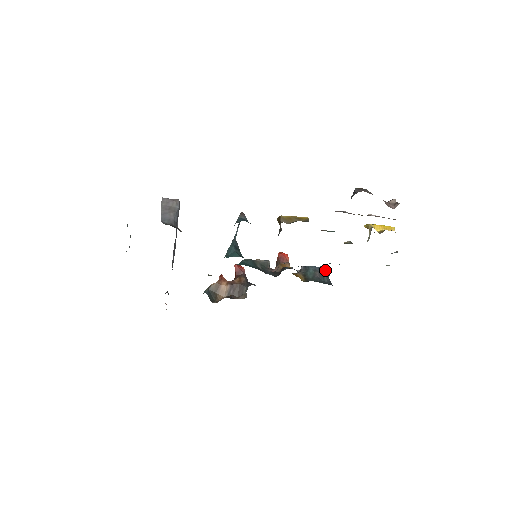
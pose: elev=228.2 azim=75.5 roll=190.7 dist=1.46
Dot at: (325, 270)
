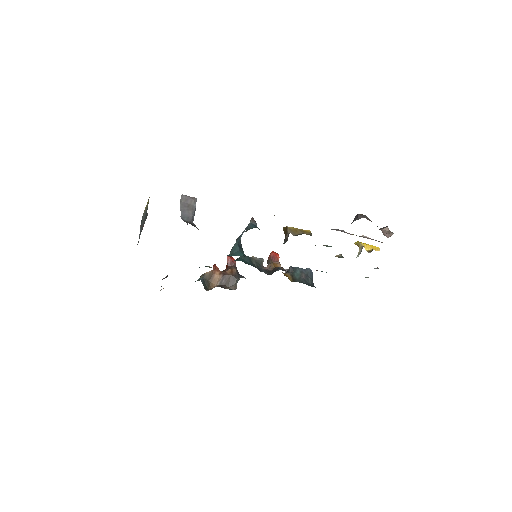
Dot at: (310, 272)
